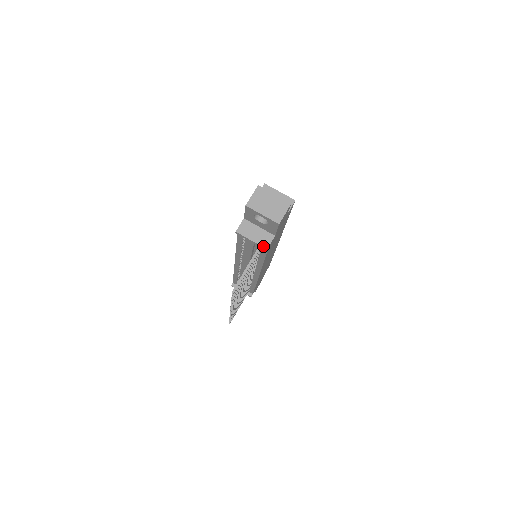
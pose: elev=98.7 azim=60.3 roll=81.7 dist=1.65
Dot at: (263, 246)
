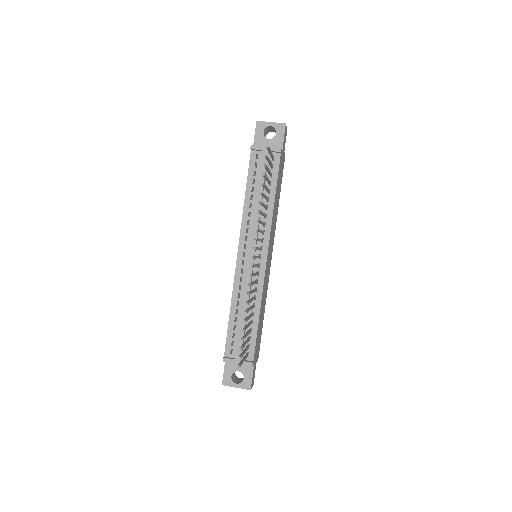
Dot at: (277, 148)
